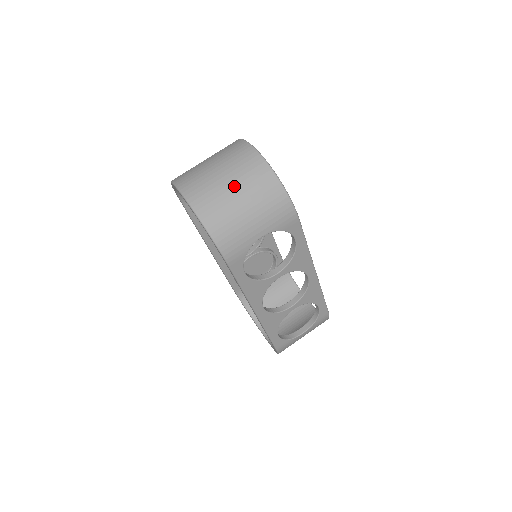
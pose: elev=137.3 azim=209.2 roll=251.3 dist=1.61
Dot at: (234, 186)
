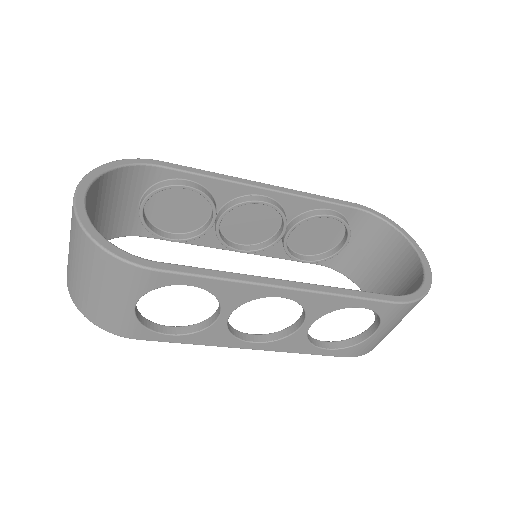
Dot at: (74, 262)
